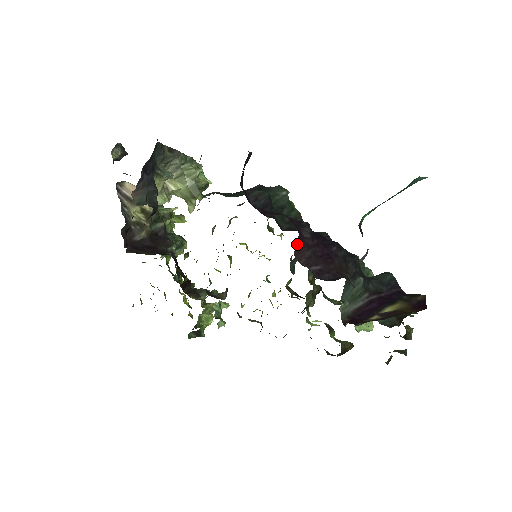
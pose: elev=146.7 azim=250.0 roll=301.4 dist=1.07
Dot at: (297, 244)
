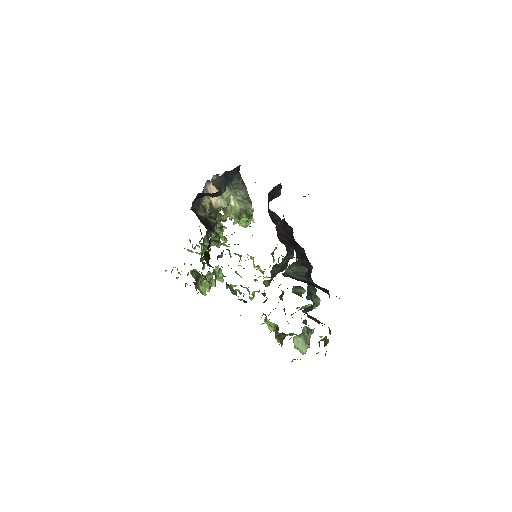
Dot at: (280, 223)
